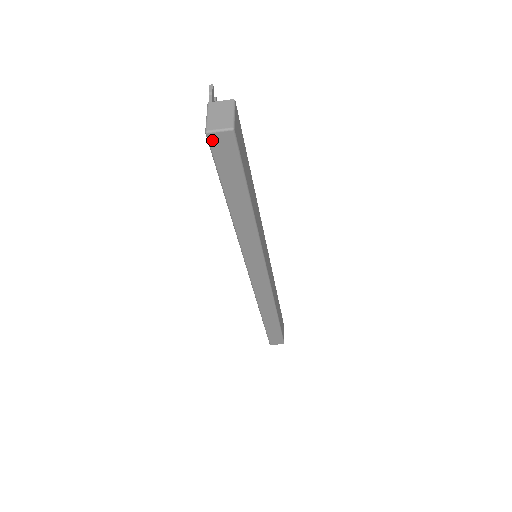
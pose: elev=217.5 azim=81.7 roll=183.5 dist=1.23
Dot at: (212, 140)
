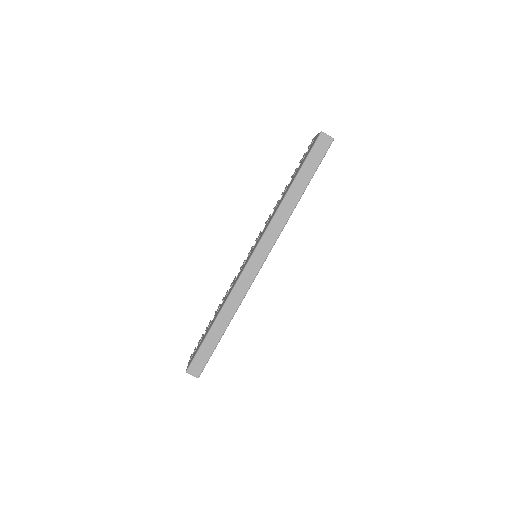
Dot at: (321, 137)
